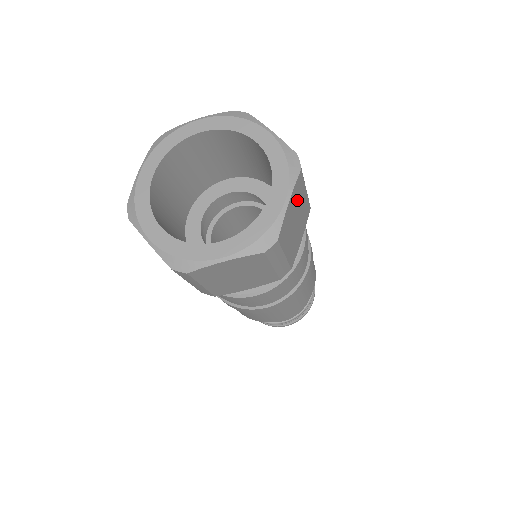
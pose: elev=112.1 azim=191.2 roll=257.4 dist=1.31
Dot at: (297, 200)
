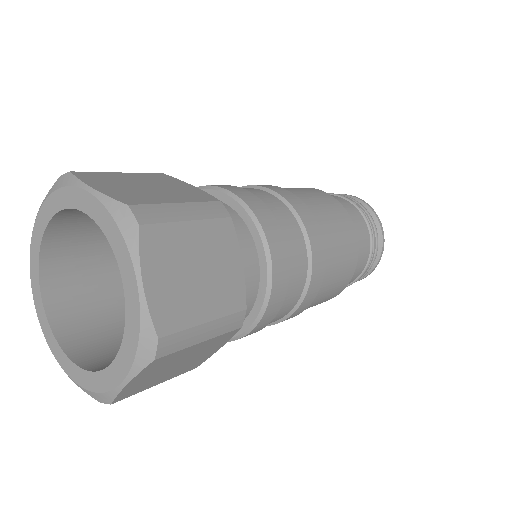
Dot at: (171, 255)
